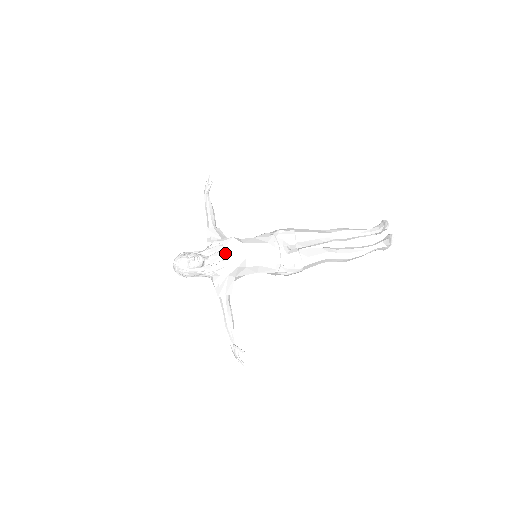
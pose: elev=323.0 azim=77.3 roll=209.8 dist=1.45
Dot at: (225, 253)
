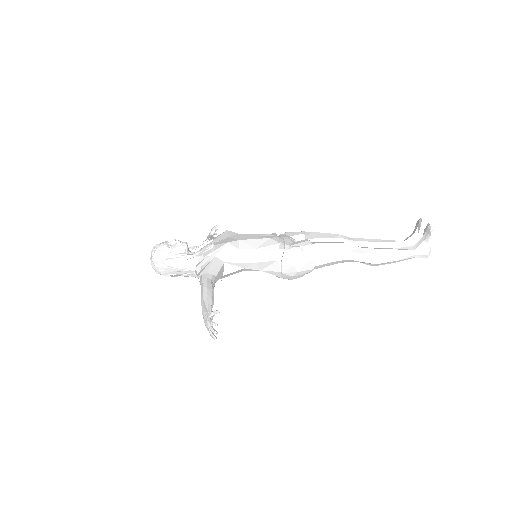
Dot at: (215, 241)
